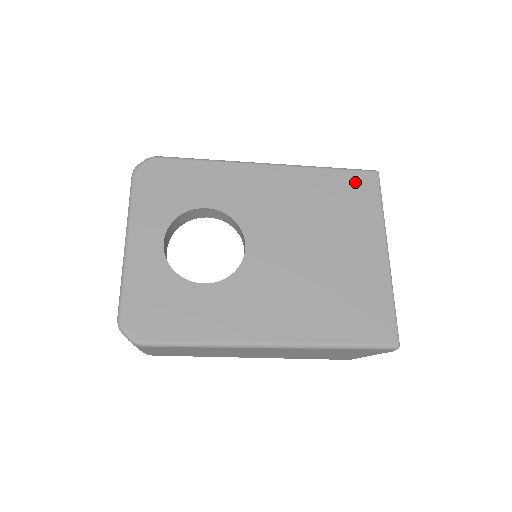
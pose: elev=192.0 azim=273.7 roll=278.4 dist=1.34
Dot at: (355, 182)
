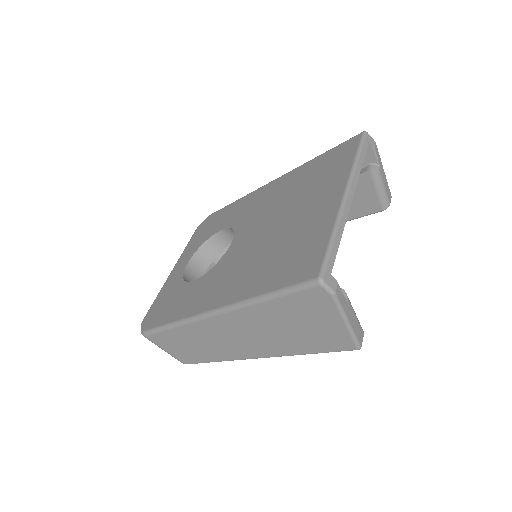
Dot at: (337, 152)
